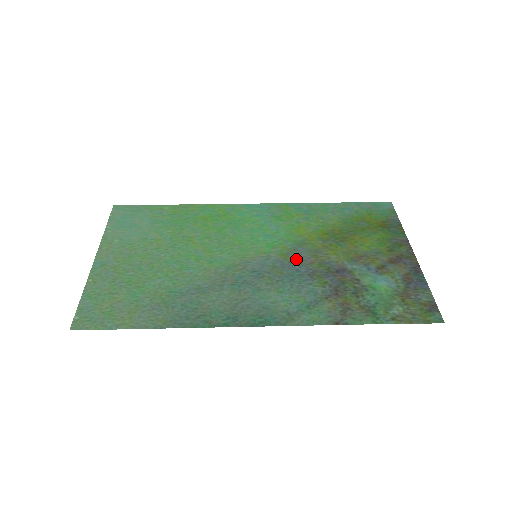
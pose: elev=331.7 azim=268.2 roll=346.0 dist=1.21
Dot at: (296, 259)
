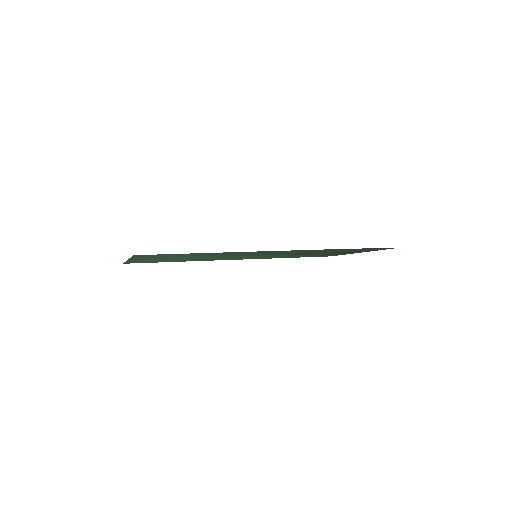
Dot at: occluded
